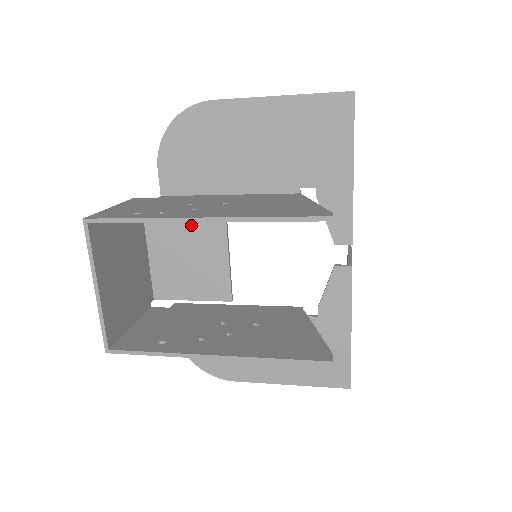
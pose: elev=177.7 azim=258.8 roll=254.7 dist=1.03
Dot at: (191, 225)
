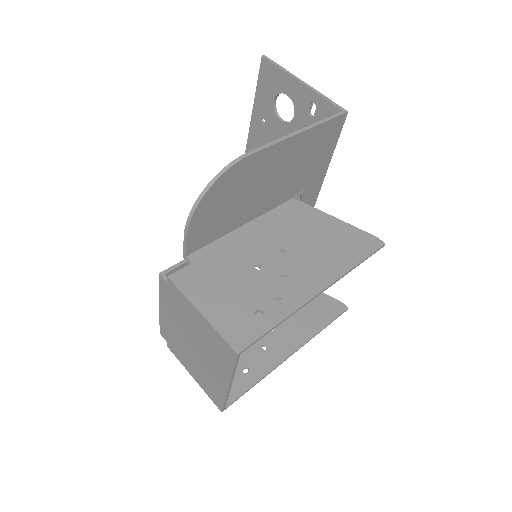
Dot at: occluded
